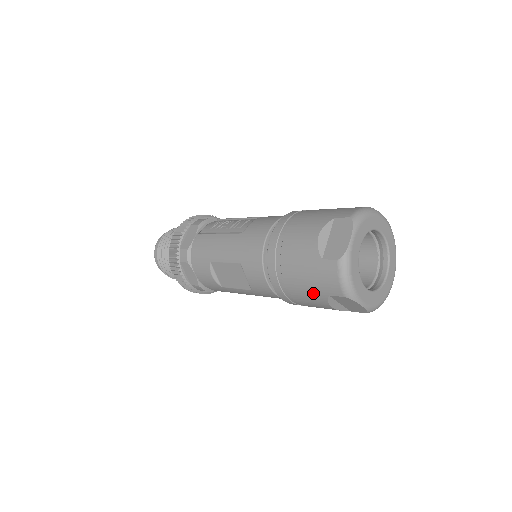
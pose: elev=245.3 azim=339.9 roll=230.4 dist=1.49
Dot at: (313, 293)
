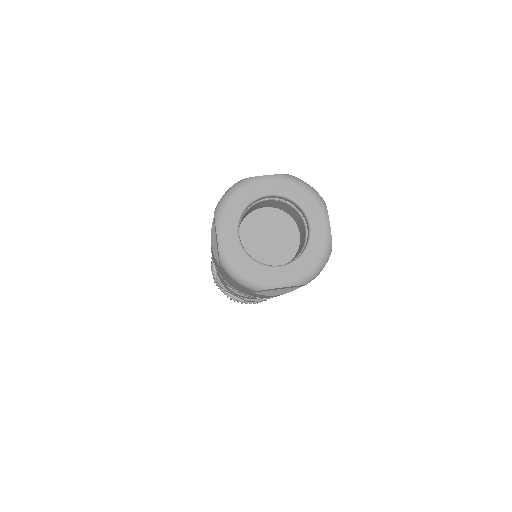
Dot at: (250, 293)
